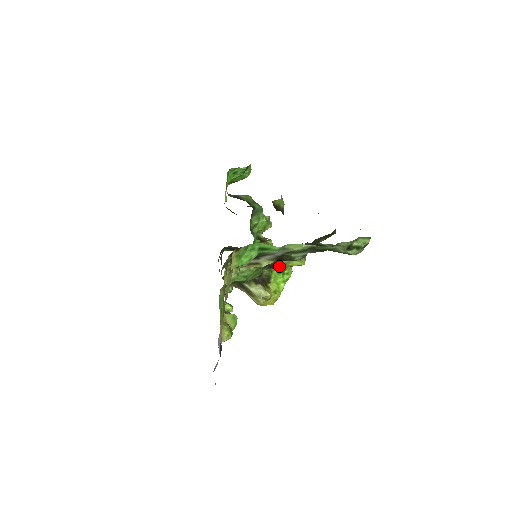
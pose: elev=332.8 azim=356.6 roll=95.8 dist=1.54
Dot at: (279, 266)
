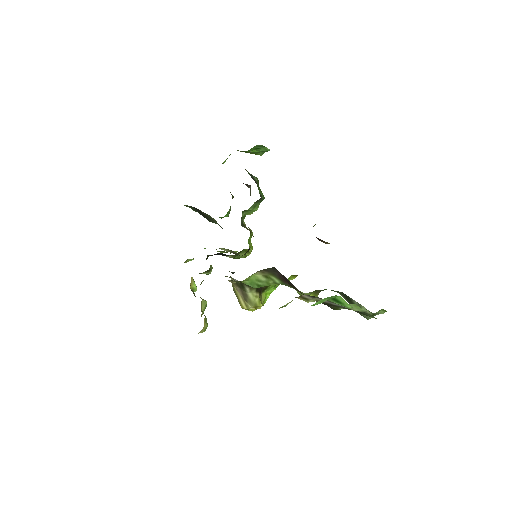
Dot at: occluded
